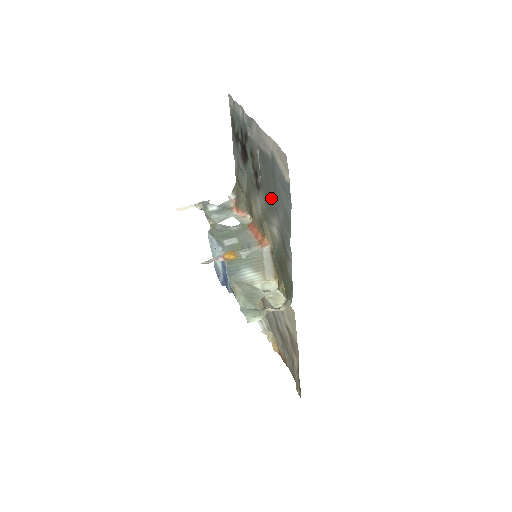
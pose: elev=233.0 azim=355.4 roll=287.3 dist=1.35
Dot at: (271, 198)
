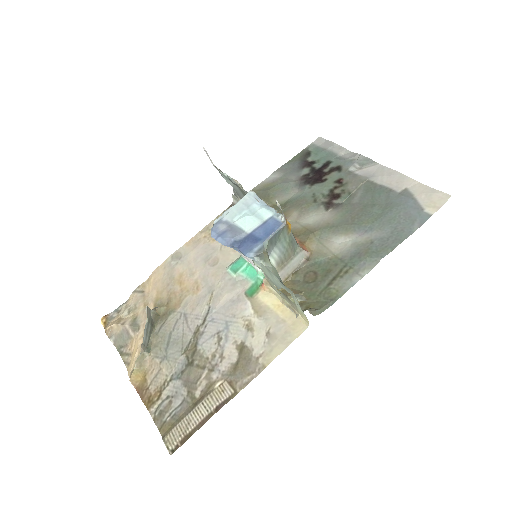
Dot at: (363, 218)
